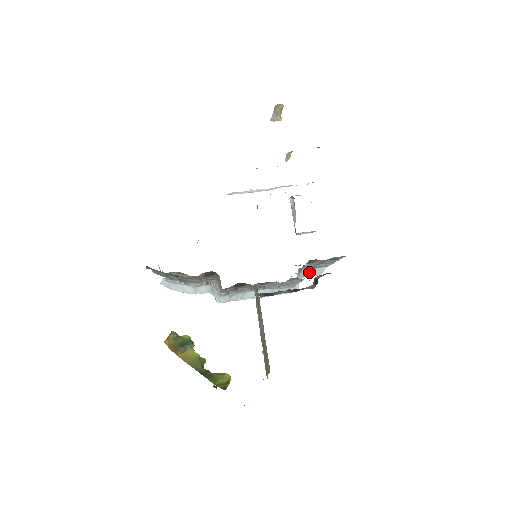
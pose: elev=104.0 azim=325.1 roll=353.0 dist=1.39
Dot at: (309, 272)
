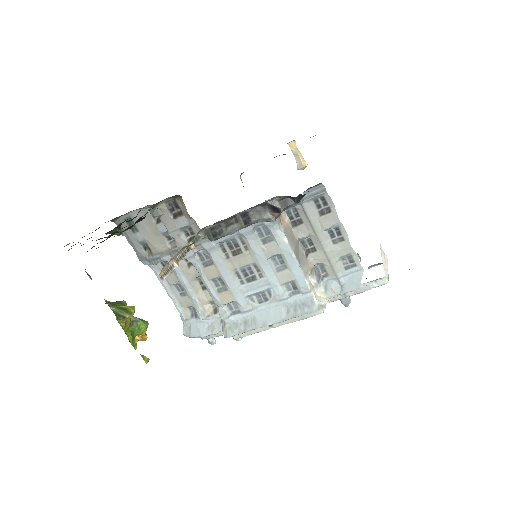
Dot at: (342, 286)
